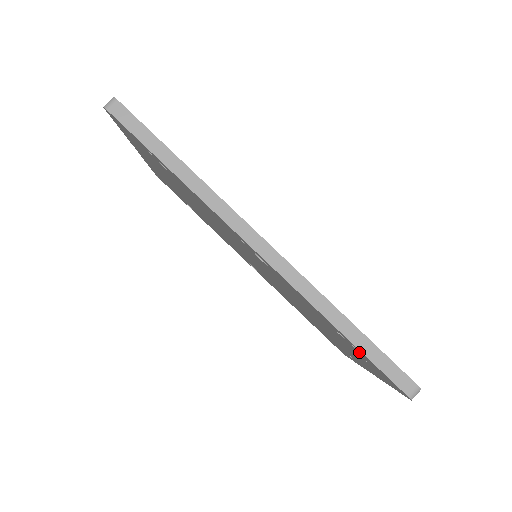
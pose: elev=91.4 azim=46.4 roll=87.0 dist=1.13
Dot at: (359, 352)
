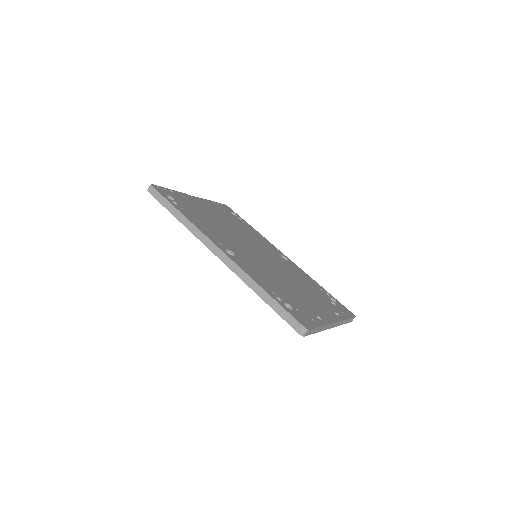
Dot at: occluded
